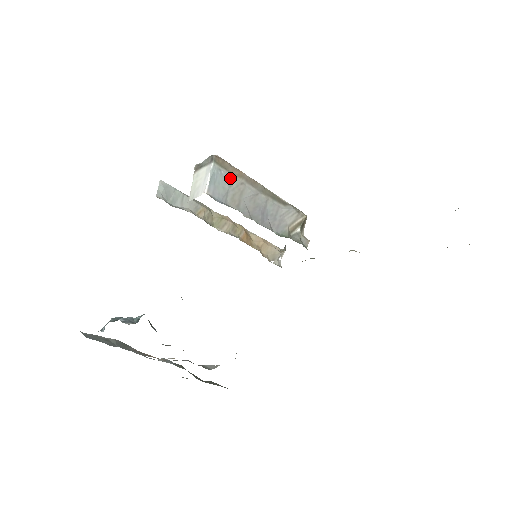
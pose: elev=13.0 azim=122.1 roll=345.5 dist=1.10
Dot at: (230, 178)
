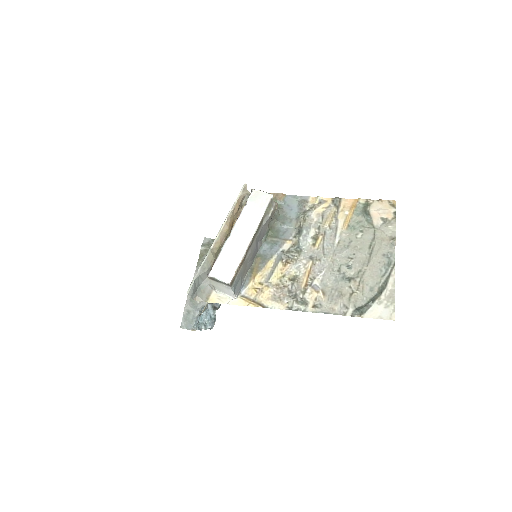
Dot at: (240, 273)
